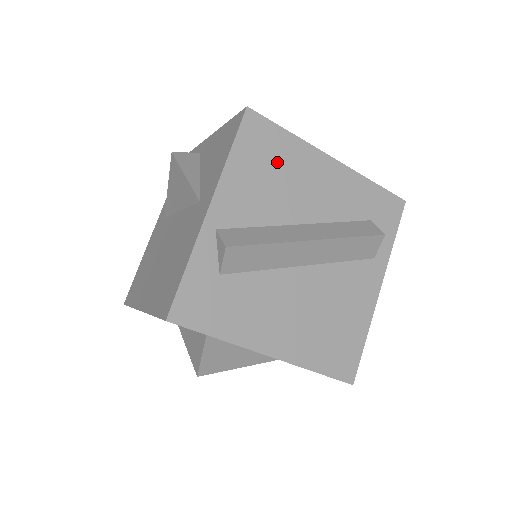
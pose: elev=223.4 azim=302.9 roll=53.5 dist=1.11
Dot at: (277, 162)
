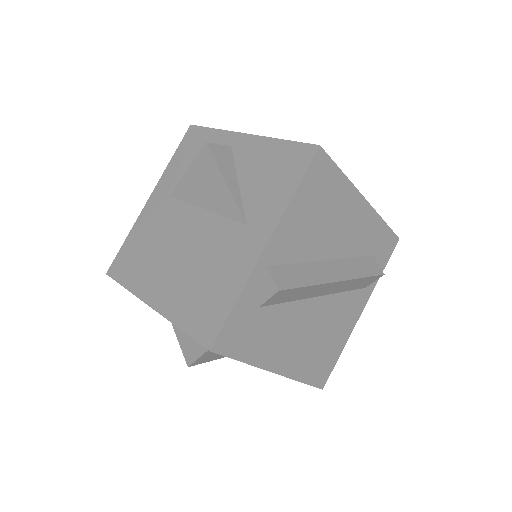
Dot at: (327, 202)
